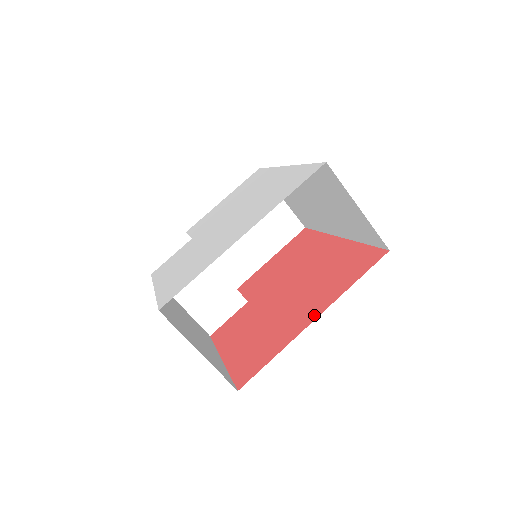
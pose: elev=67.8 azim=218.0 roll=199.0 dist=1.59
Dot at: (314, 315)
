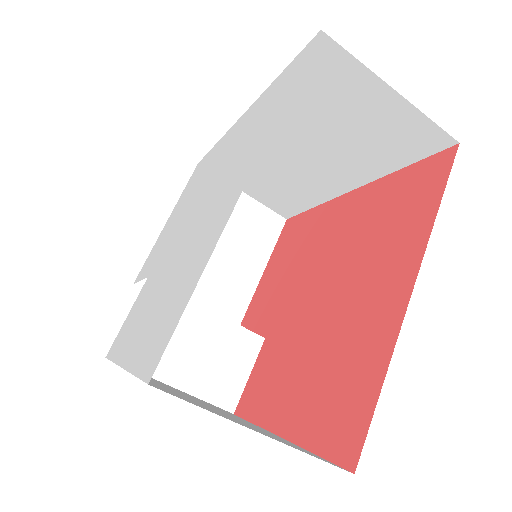
Dot at: (405, 284)
